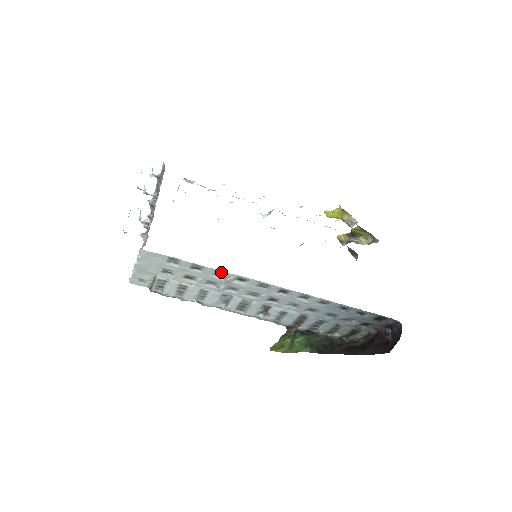
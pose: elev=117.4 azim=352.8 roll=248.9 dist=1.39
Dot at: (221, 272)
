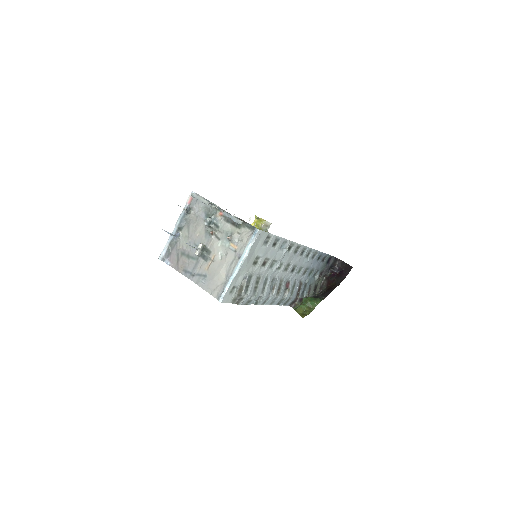
Dot at: (285, 242)
